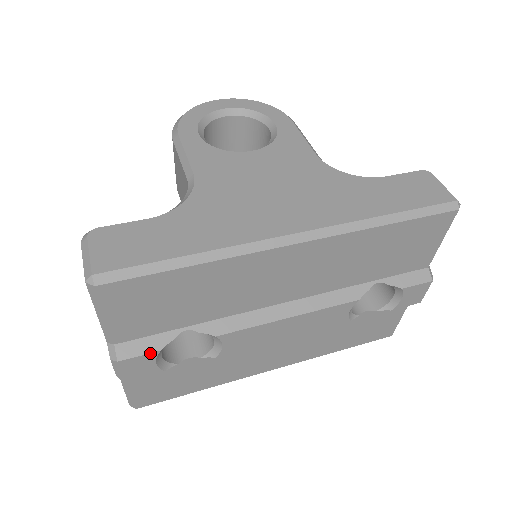
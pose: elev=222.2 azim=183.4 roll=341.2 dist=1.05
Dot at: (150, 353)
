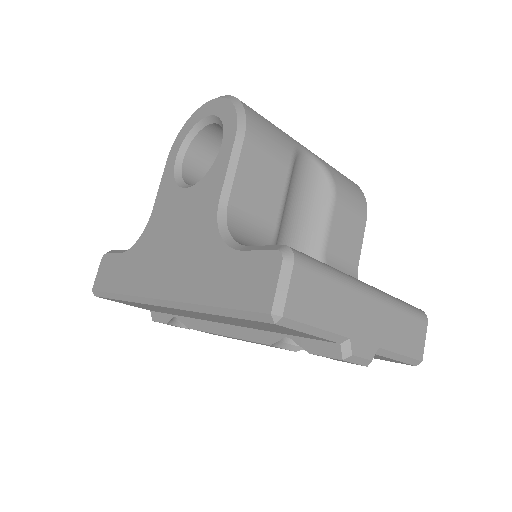
Dot at: occluded
